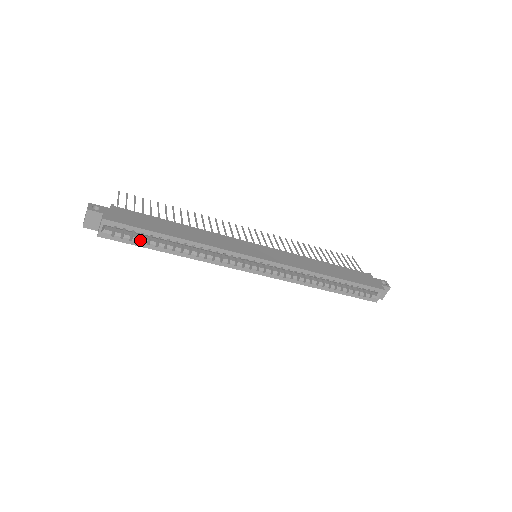
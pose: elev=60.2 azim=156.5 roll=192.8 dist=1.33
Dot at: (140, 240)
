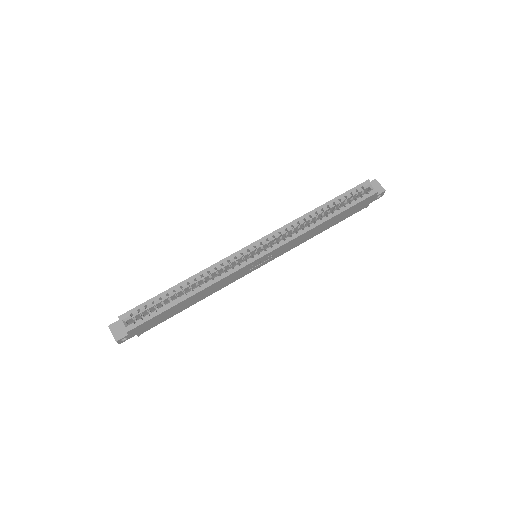
Dot at: (159, 312)
